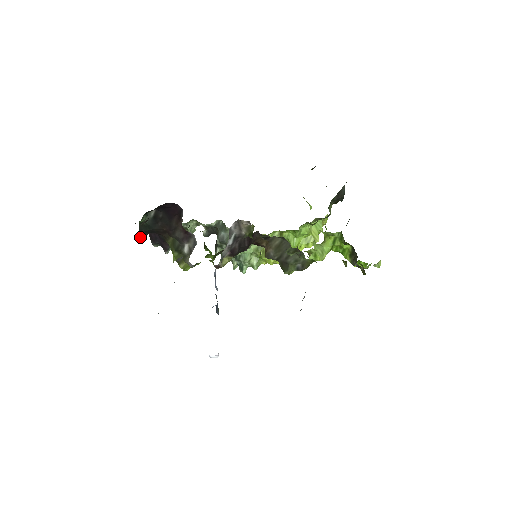
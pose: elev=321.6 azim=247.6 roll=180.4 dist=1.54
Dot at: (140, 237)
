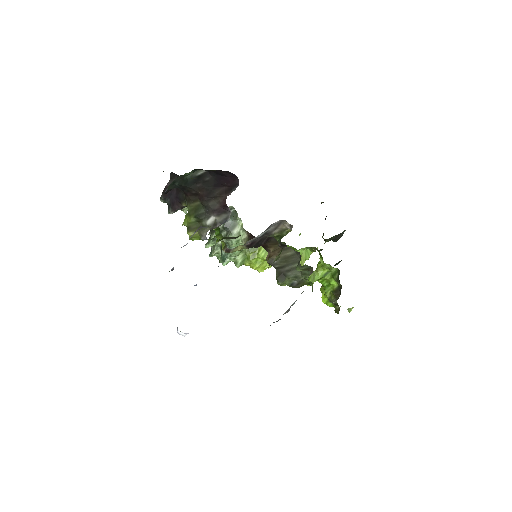
Dot at: occluded
